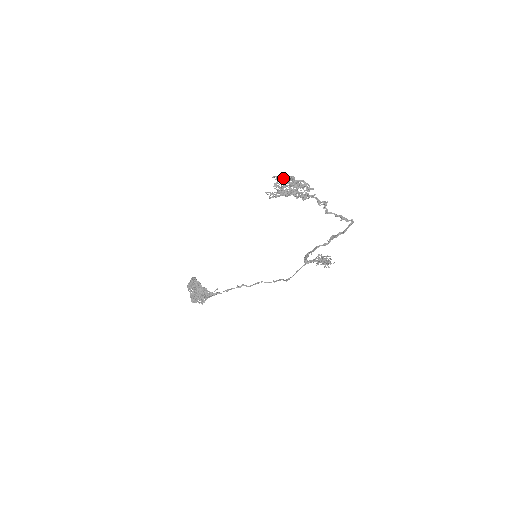
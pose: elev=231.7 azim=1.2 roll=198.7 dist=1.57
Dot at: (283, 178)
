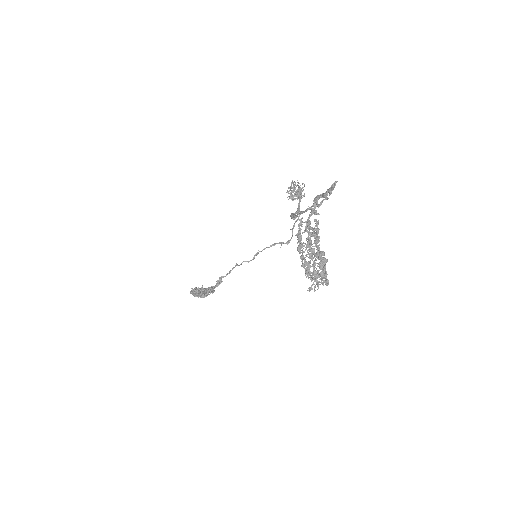
Dot at: (322, 277)
